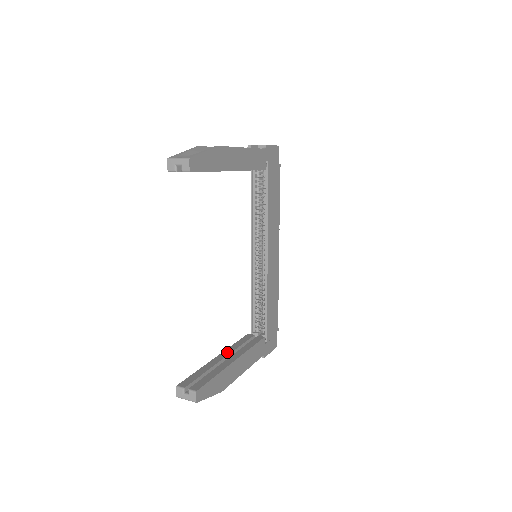
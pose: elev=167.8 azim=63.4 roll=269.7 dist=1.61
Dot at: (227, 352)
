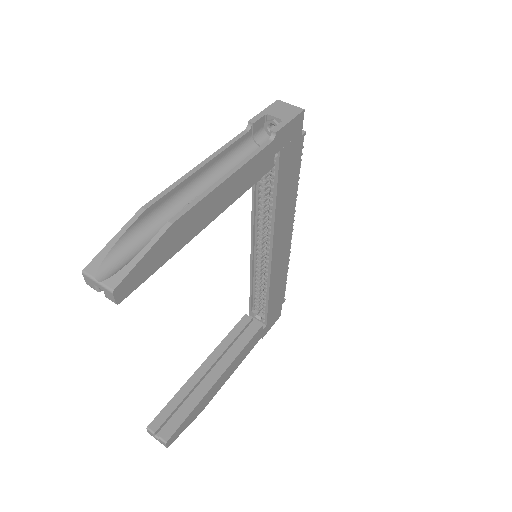
Dot at: (214, 357)
